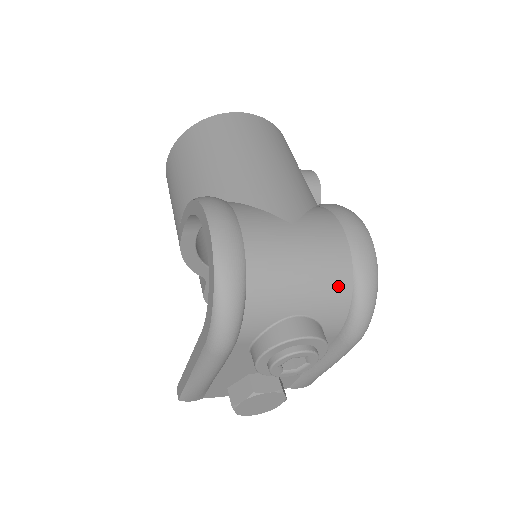
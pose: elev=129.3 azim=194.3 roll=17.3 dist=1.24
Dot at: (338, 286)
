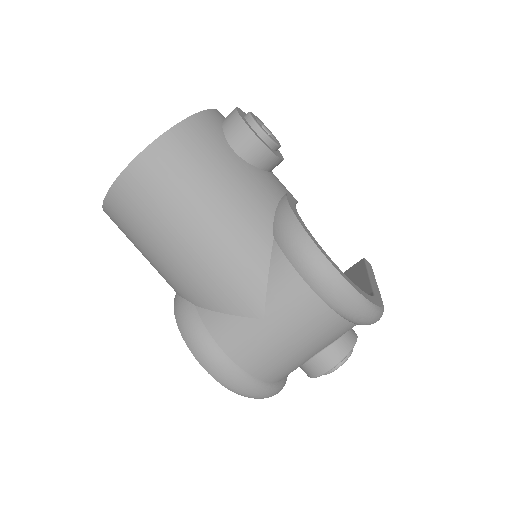
Dot at: (334, 330)
